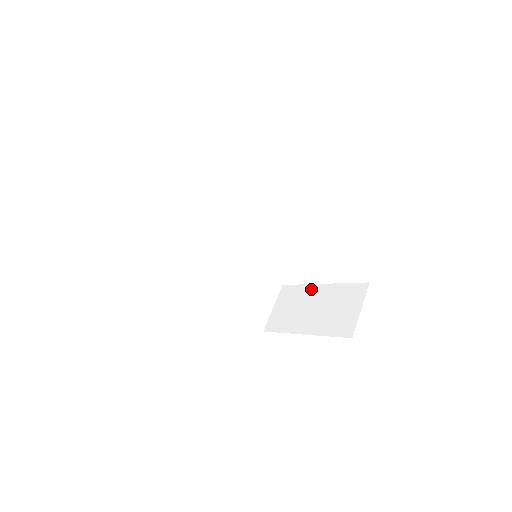
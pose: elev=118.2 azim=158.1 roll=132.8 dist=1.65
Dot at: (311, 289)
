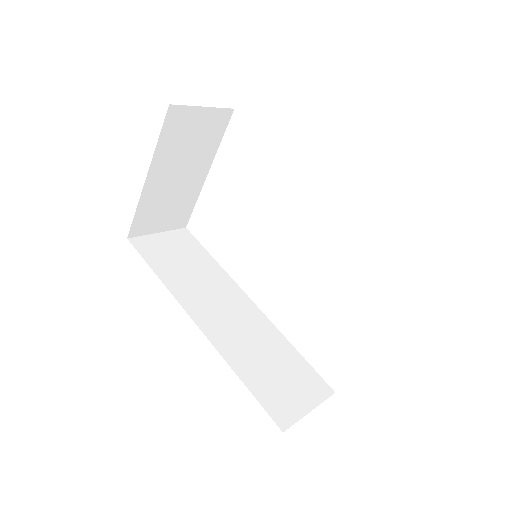
Dot at: occluded
